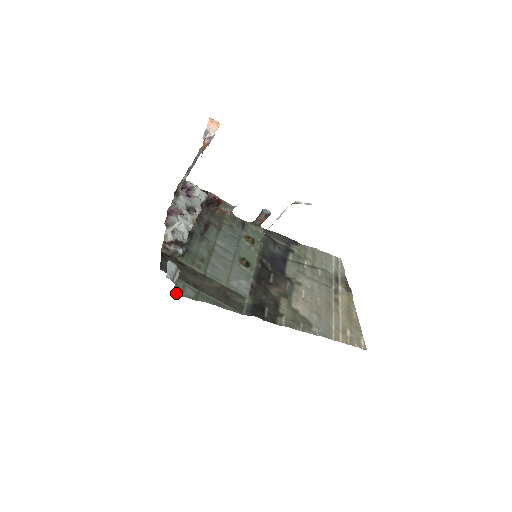
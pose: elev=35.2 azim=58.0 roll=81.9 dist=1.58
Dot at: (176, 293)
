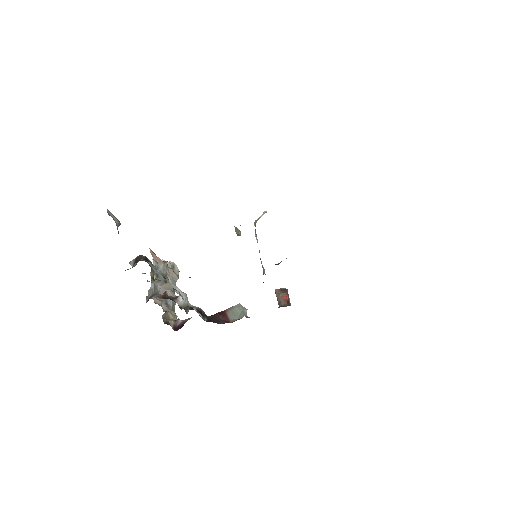
Dot at: occluded
